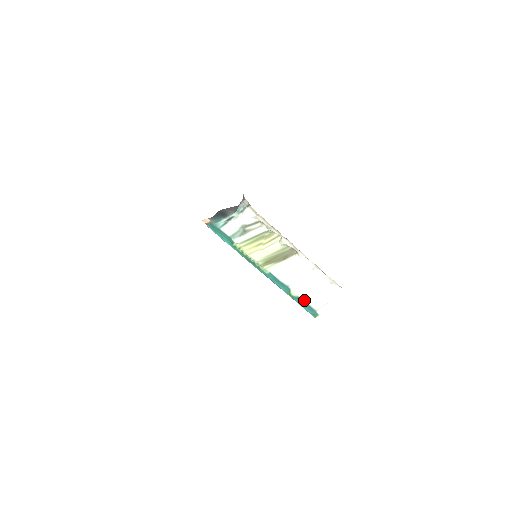
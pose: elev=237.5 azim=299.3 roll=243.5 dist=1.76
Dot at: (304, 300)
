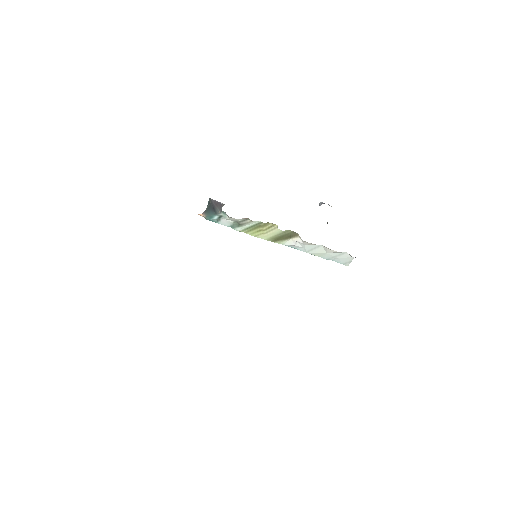
Dot at: (326, 259)
